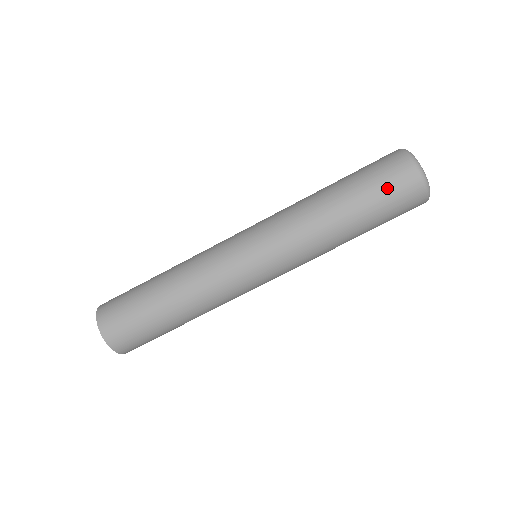
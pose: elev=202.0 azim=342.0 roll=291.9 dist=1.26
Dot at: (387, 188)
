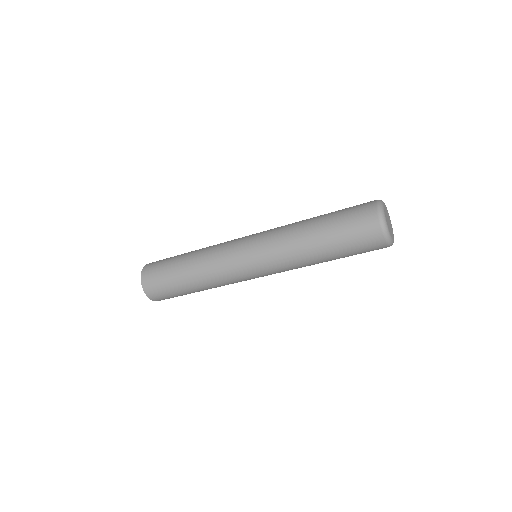
Dot at: (352, 221)
